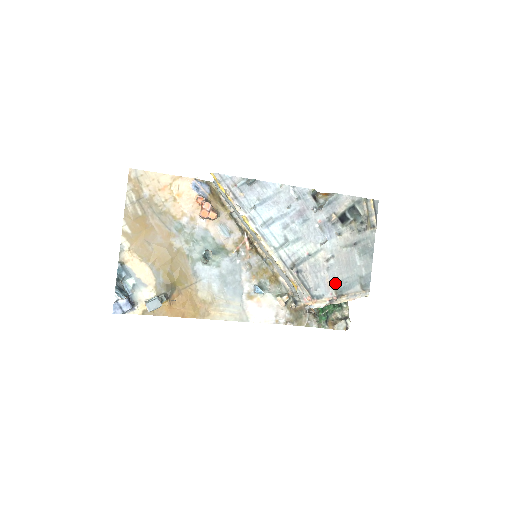
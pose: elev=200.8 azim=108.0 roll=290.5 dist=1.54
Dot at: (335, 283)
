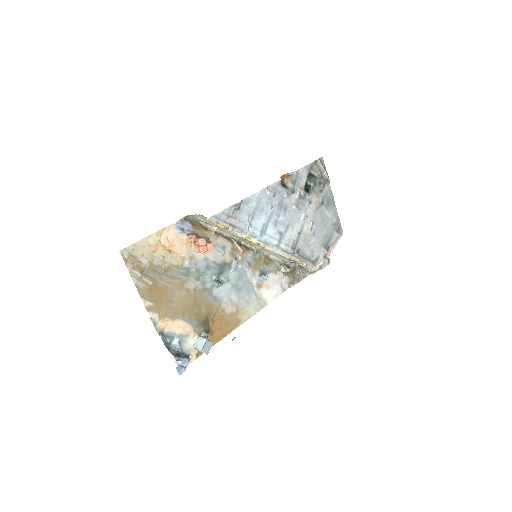
Dot at: (322, 242)
